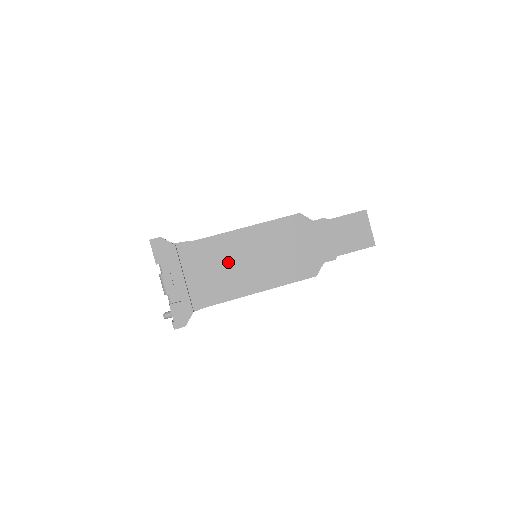
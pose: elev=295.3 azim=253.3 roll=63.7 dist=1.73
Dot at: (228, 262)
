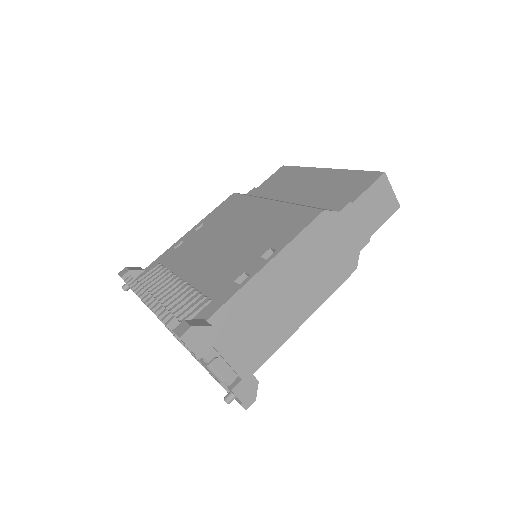
Dot at: (269, 305)
